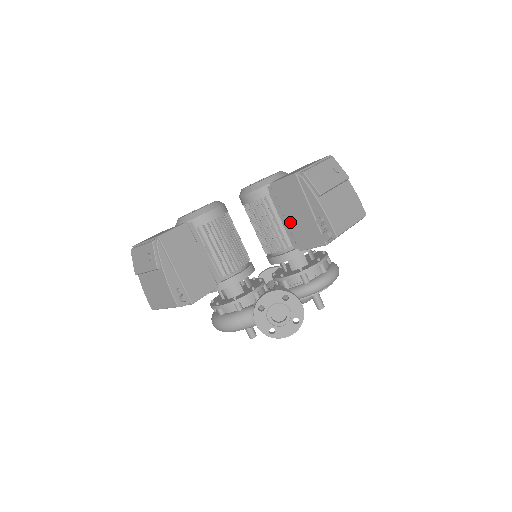
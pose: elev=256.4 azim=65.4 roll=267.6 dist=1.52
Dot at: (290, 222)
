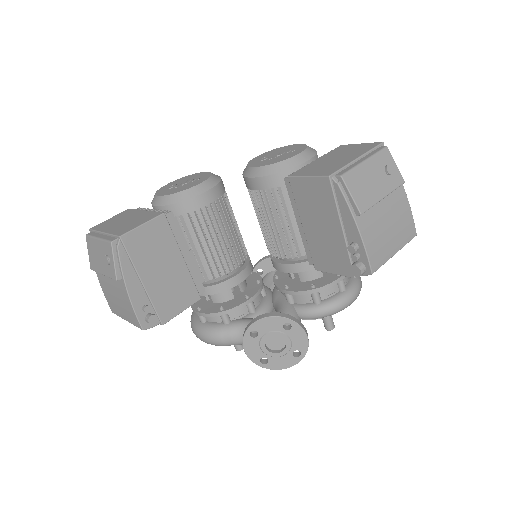
Dot at: (309, 233)
